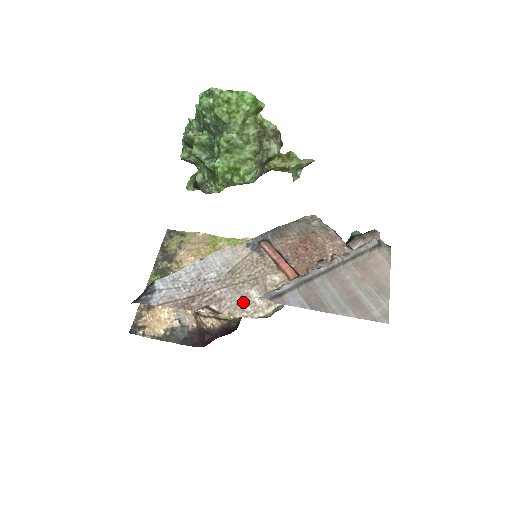
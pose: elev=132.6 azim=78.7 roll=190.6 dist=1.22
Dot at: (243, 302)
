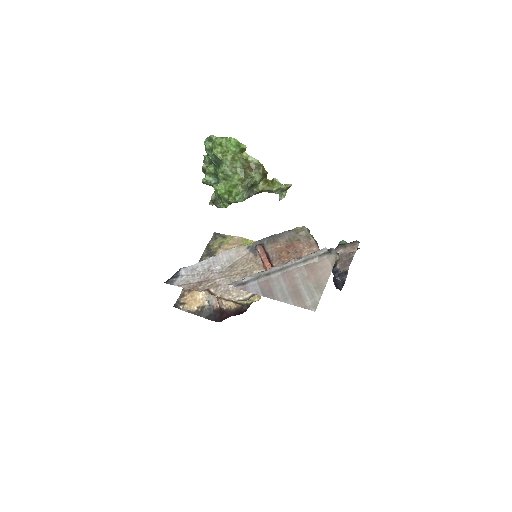
Dot at: (232, 288)
